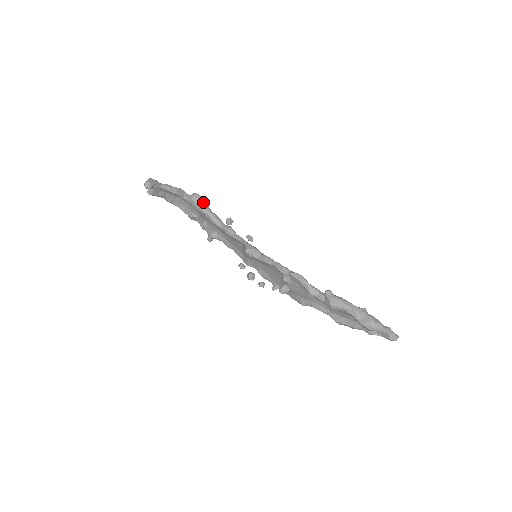
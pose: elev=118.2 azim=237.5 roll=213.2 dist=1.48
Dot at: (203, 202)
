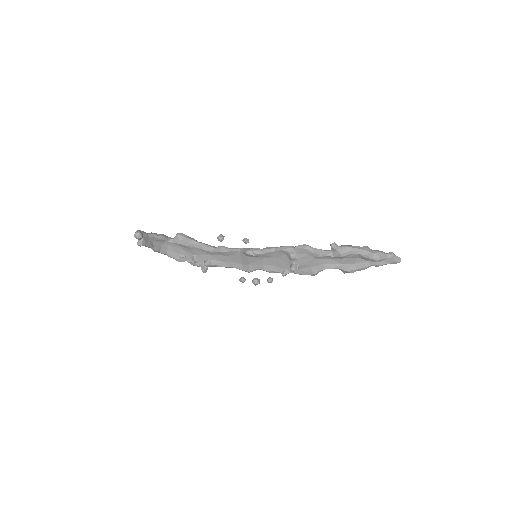
Dot at: (188, 237)
